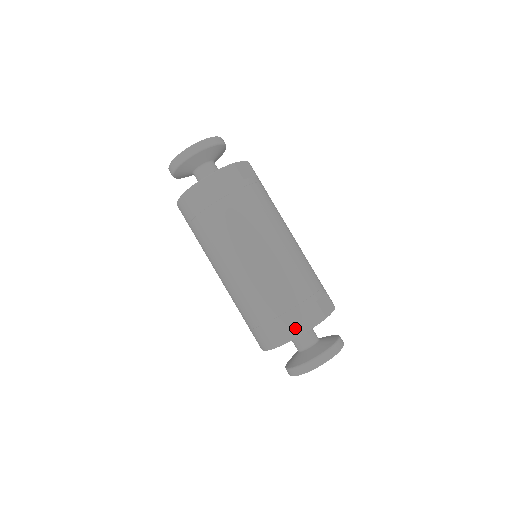
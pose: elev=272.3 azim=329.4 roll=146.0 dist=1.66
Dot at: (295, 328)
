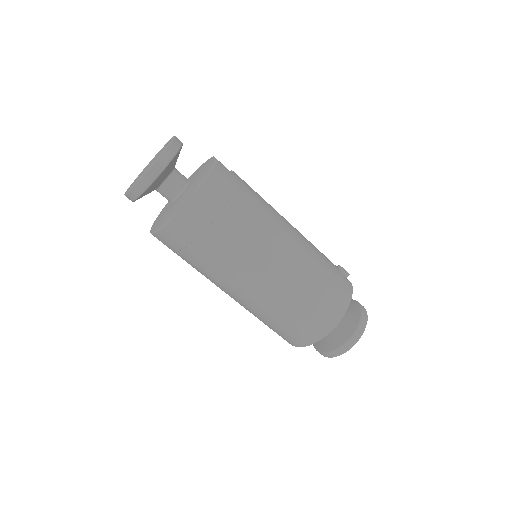
Dot at: (291, 343)
